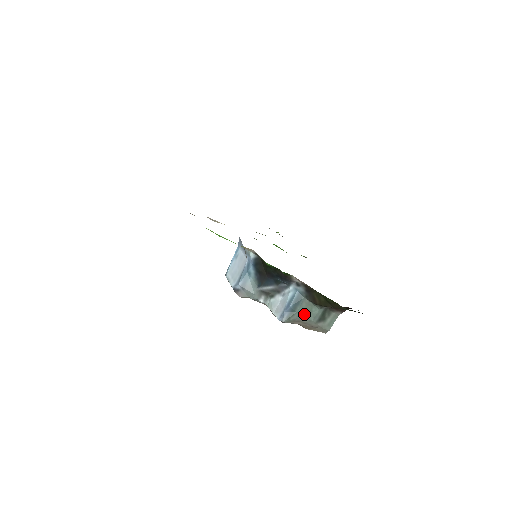
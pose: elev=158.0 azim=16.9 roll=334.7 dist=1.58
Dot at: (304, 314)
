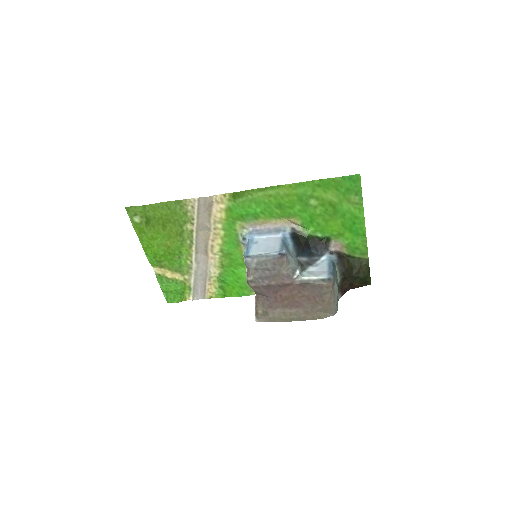
Dot at: (336, 280)
